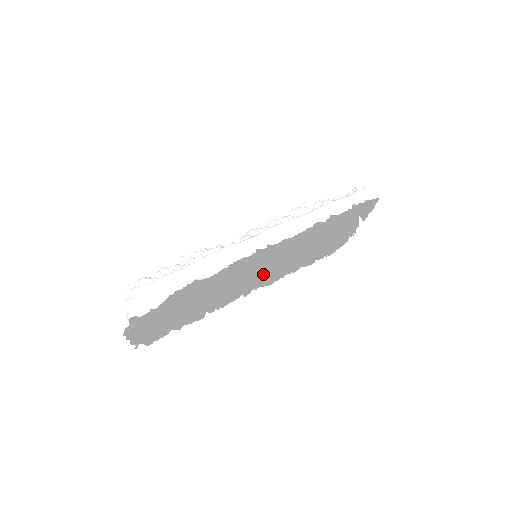
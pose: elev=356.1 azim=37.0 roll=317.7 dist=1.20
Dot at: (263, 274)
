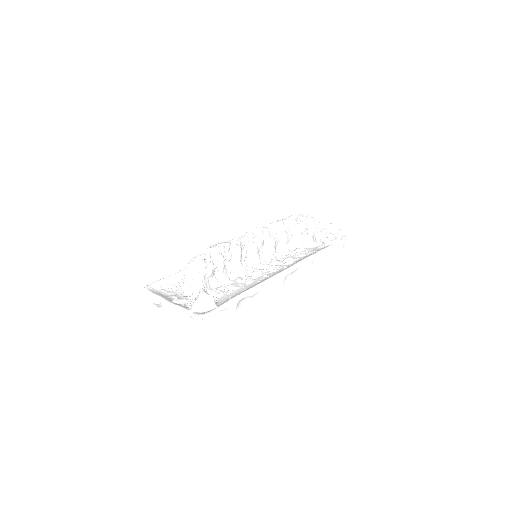
Dot at: occluded
